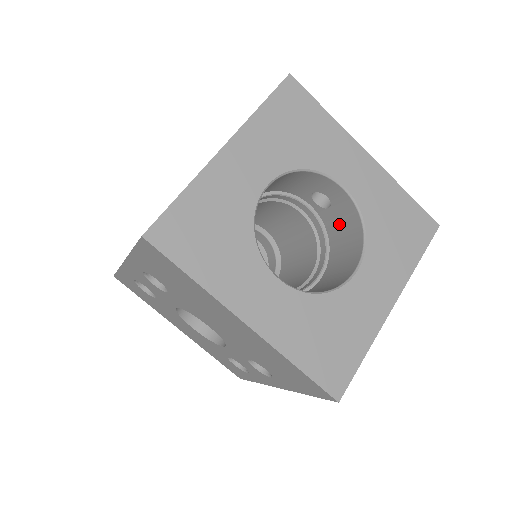
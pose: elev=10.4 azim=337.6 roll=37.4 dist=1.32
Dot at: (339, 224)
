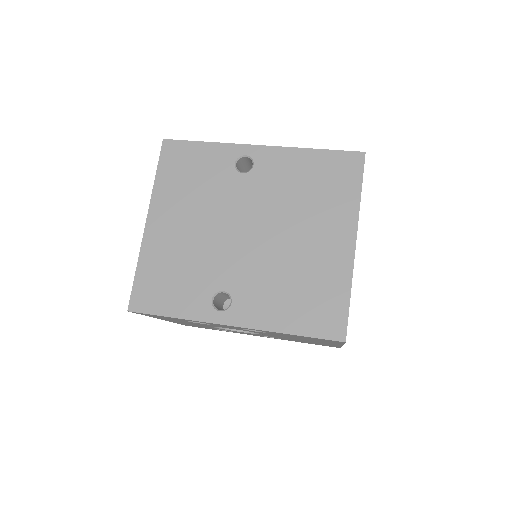
Dot at: occluded
